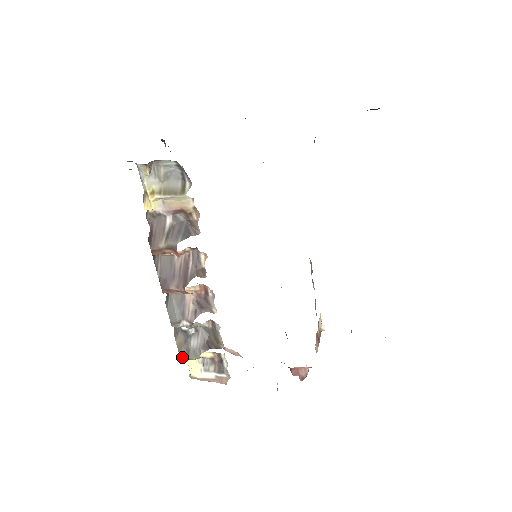
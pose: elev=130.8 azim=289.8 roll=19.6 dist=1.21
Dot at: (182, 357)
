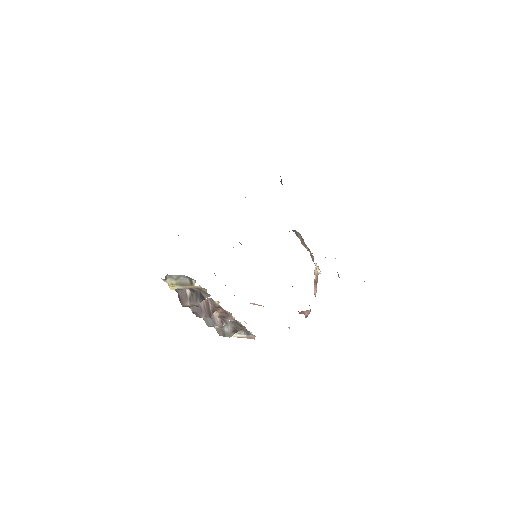
Dot at: occluded
